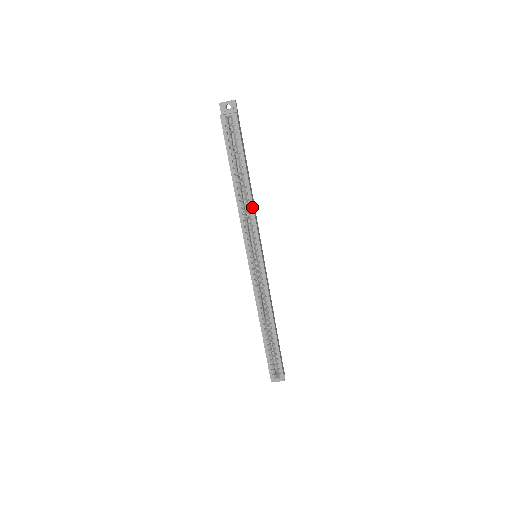
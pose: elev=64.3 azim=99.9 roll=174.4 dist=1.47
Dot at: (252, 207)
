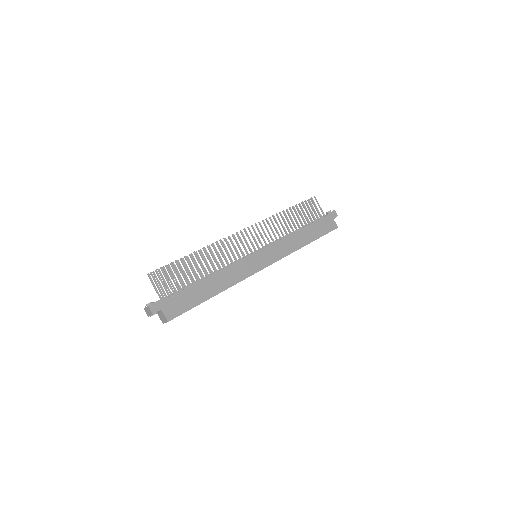
Dot at: occluded
